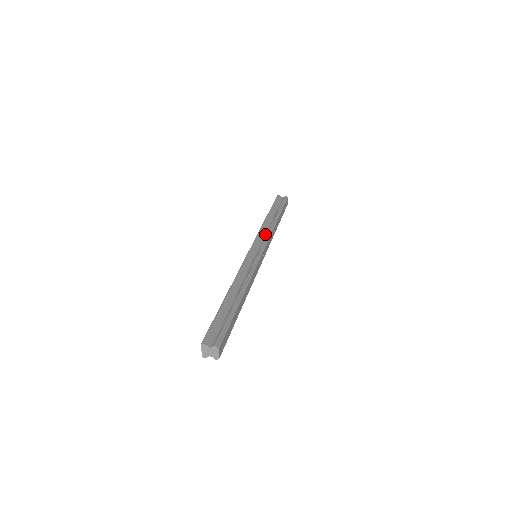
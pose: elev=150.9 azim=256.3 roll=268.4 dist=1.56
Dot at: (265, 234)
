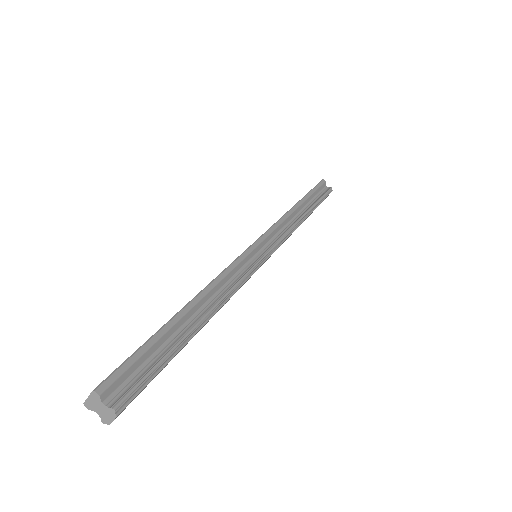
Dot at: (284, 229)
